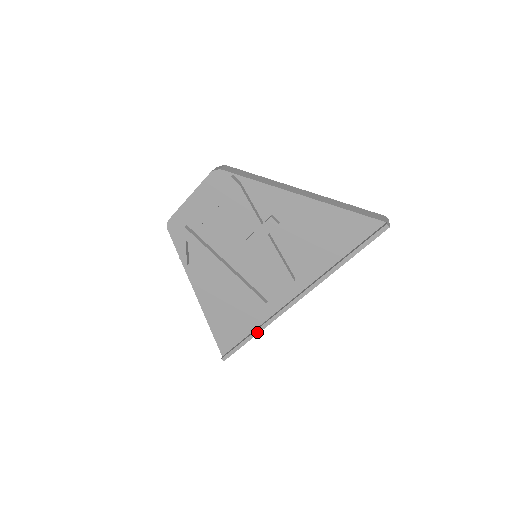
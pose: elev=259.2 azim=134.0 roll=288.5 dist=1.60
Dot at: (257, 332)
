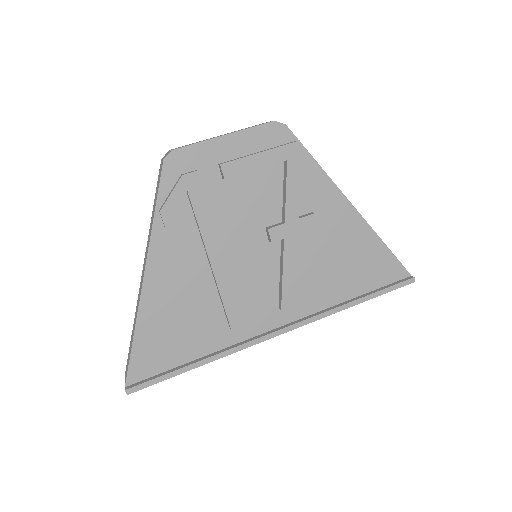
Dot at: (206, 361)
